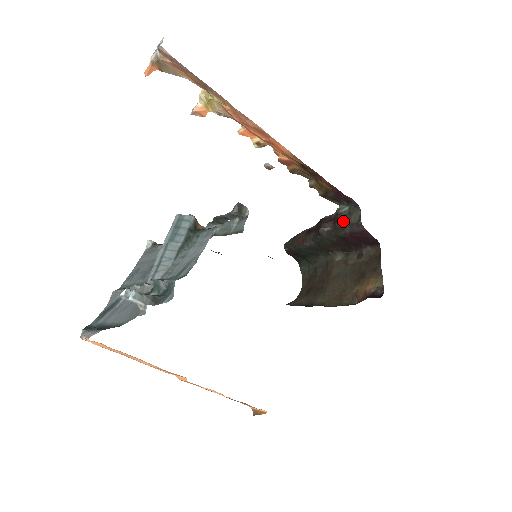
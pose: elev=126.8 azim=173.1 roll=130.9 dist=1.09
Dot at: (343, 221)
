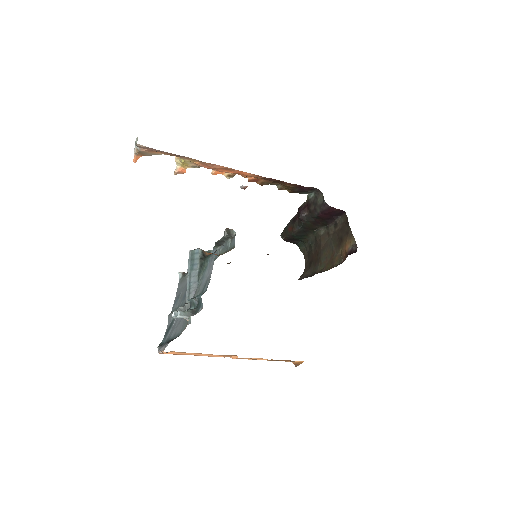
Dot at: (313, 205)
